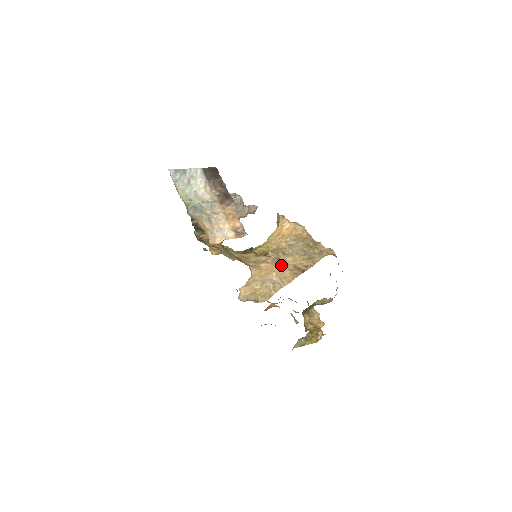
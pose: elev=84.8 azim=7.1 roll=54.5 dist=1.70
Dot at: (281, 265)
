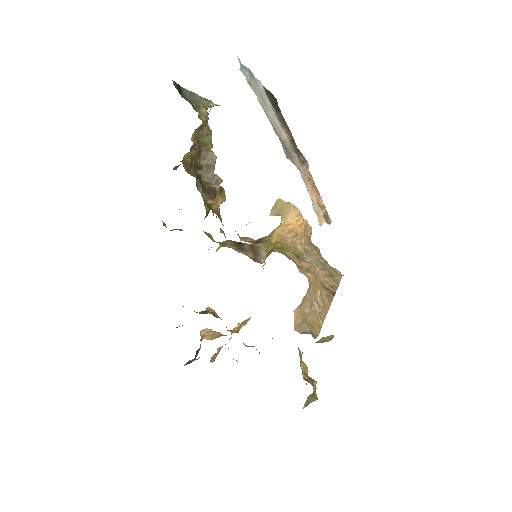
Dot at: occluded
